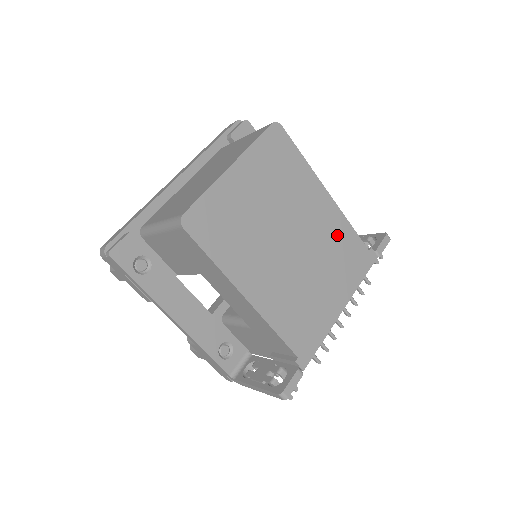
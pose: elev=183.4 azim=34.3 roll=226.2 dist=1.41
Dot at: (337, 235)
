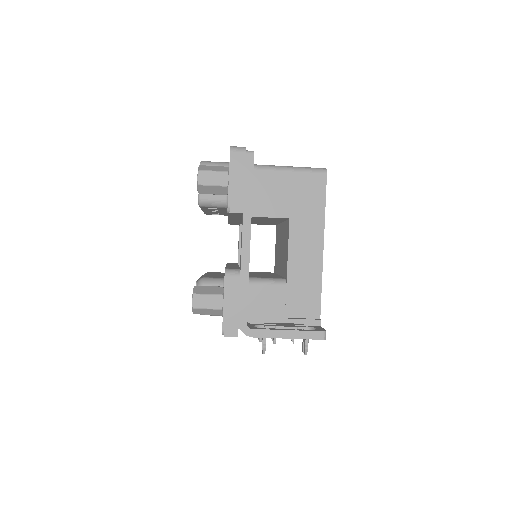
Dot at: occluded
